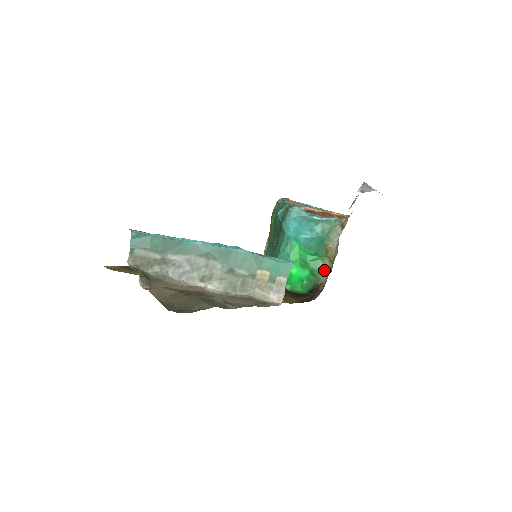
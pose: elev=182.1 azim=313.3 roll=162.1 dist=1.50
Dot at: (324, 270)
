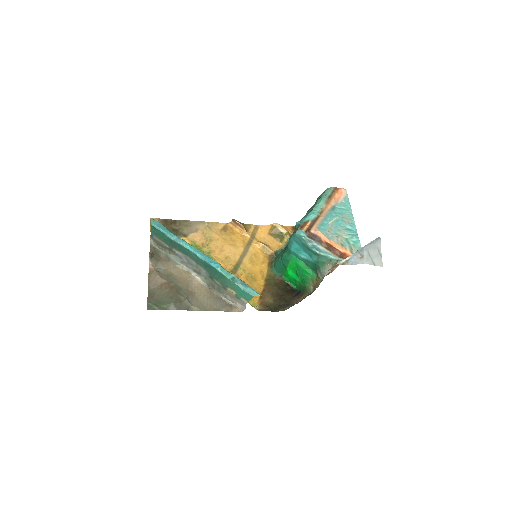
Dot at: (311, 286)
